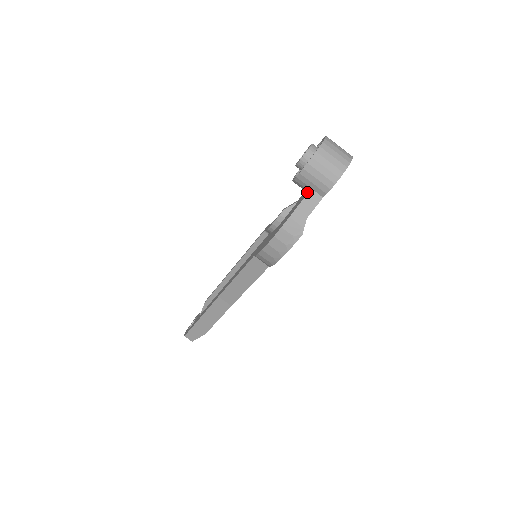
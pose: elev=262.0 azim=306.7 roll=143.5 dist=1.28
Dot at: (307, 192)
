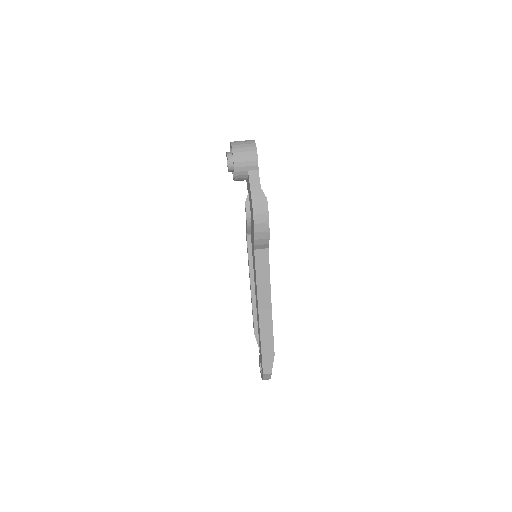
Dot at: (248, 176)
